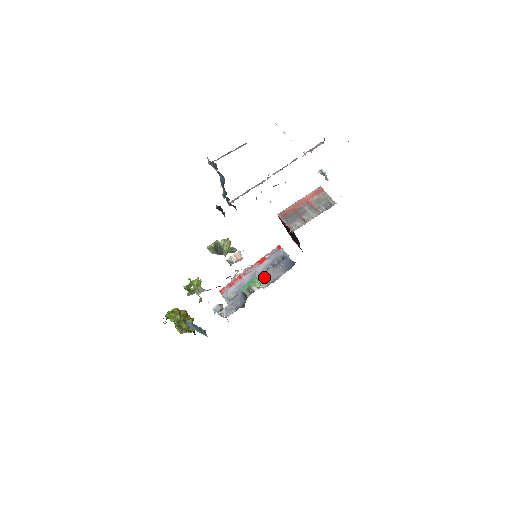
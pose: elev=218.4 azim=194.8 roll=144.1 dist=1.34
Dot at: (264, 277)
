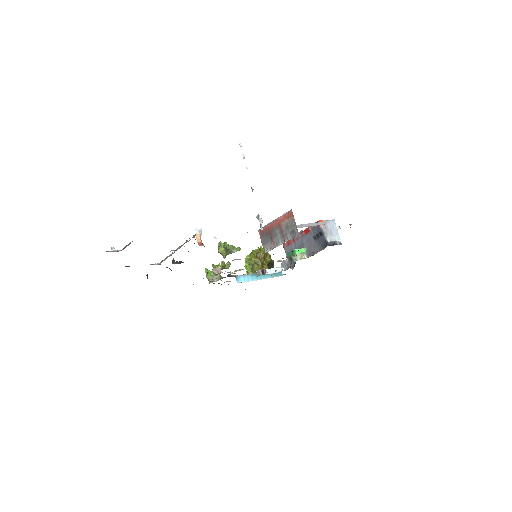
Dot at: (308, 247)
